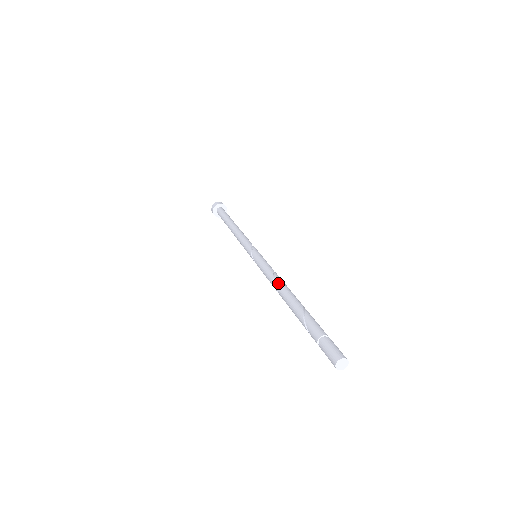
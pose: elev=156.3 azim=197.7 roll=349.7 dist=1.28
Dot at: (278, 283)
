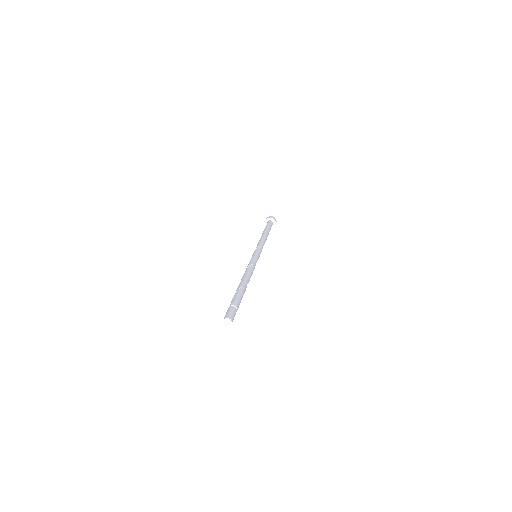
Dot at: occluded
